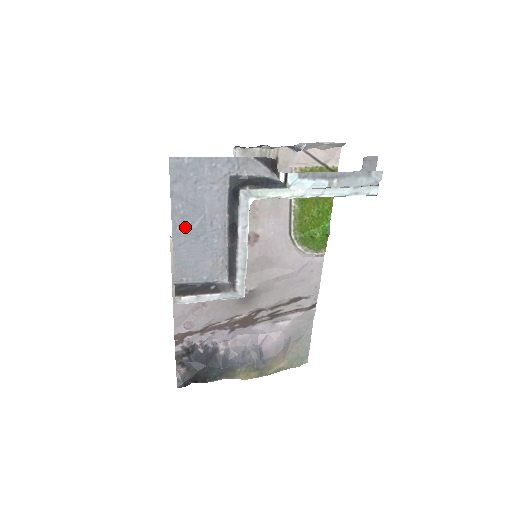
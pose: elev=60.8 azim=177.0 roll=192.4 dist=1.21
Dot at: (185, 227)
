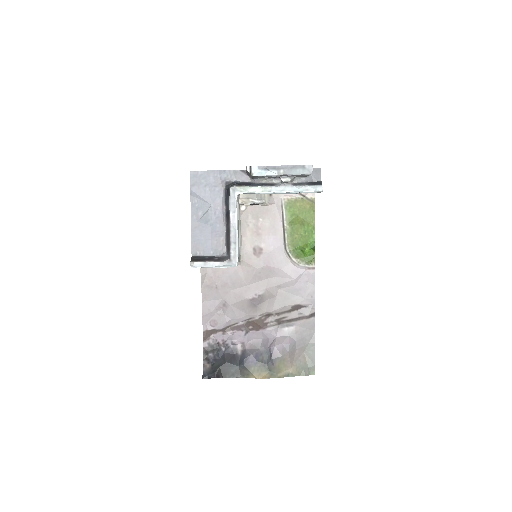
Dot at: (199, 215)
